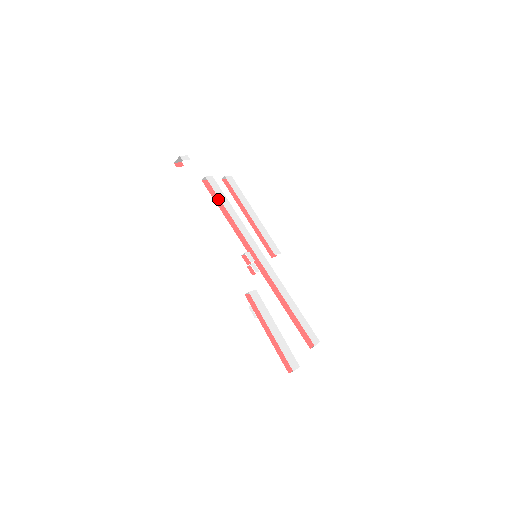
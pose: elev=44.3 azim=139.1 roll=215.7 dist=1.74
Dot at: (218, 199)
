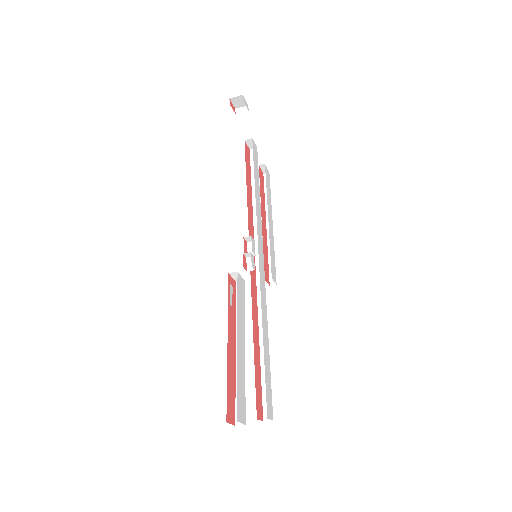
Dot at: (249, 172)
